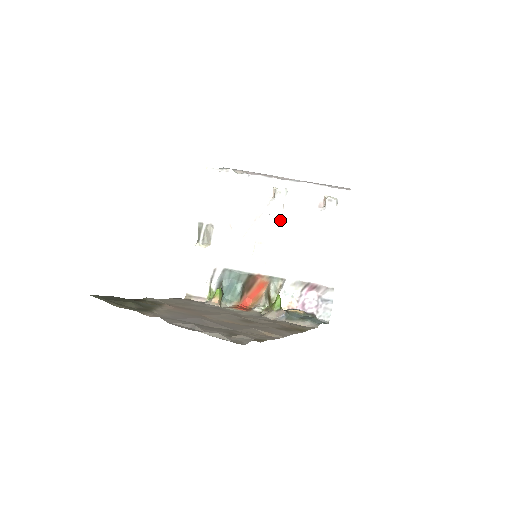
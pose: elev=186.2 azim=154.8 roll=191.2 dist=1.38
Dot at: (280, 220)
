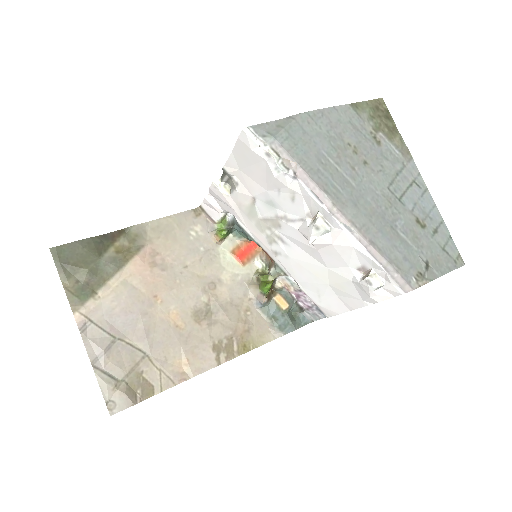
Dot at: (307, 243)
